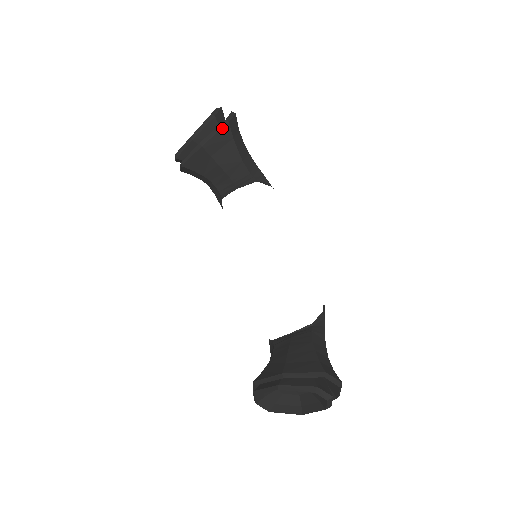
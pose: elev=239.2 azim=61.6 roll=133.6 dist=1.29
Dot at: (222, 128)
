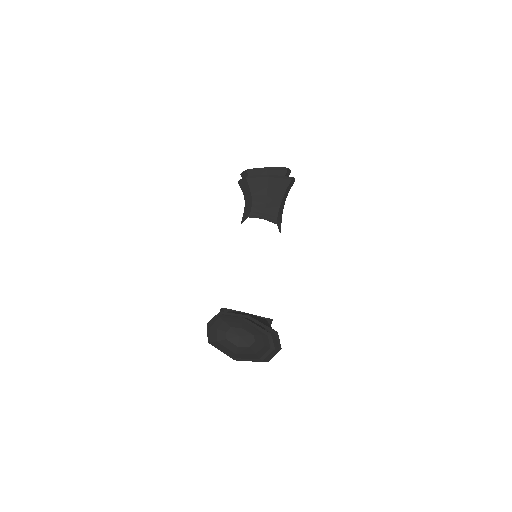
Dot at: (286, 179)
